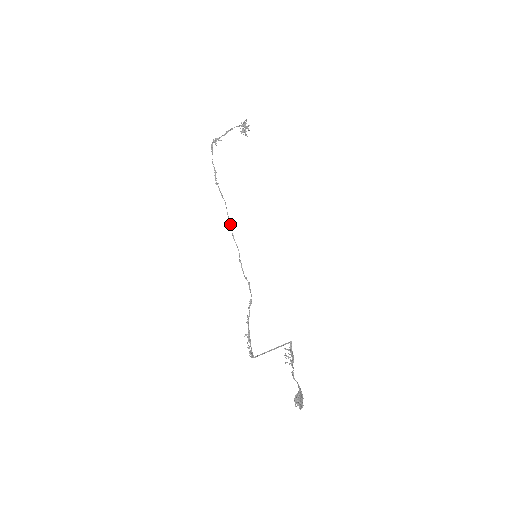
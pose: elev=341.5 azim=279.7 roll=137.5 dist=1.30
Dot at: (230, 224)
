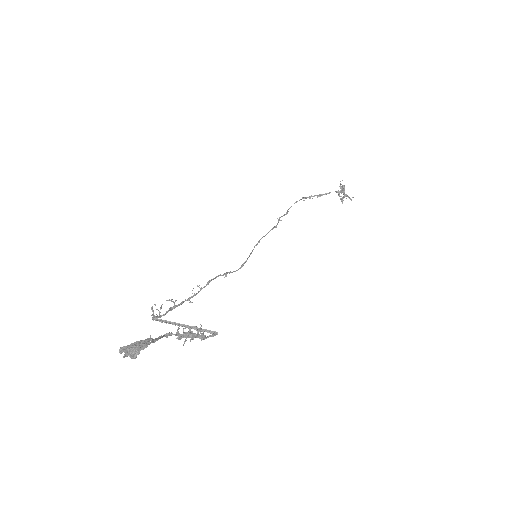
Dot at: occluded
